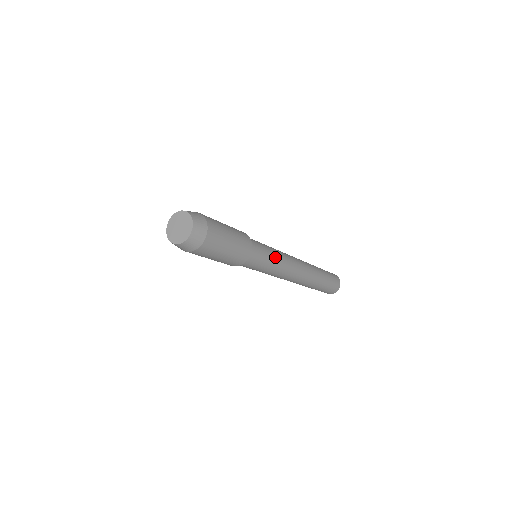
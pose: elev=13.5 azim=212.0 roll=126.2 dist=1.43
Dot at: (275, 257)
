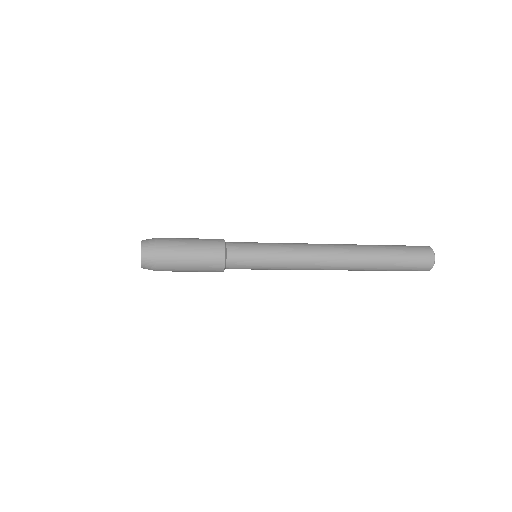
Dot at: (272, 266)
